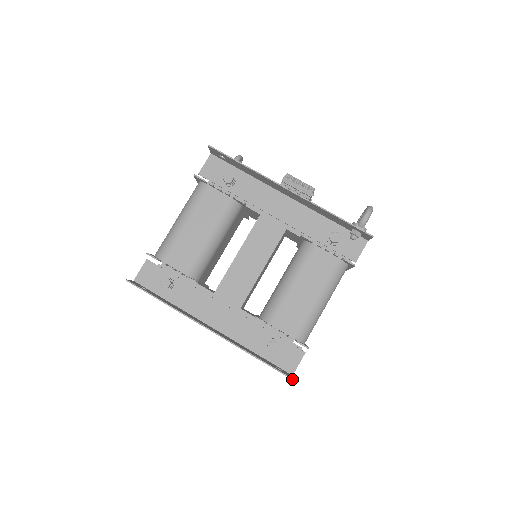
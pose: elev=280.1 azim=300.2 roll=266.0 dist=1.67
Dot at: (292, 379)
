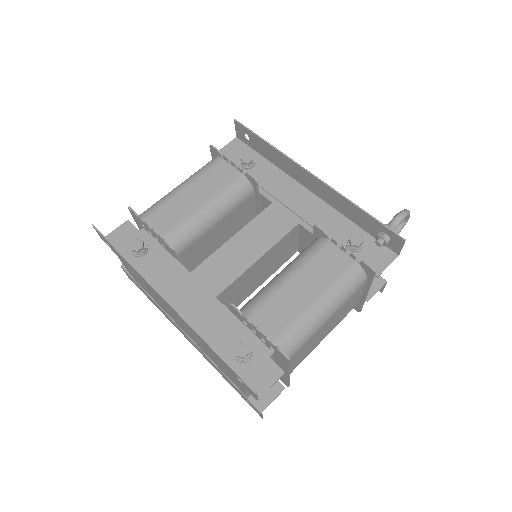
Dot at: (254, 391)
